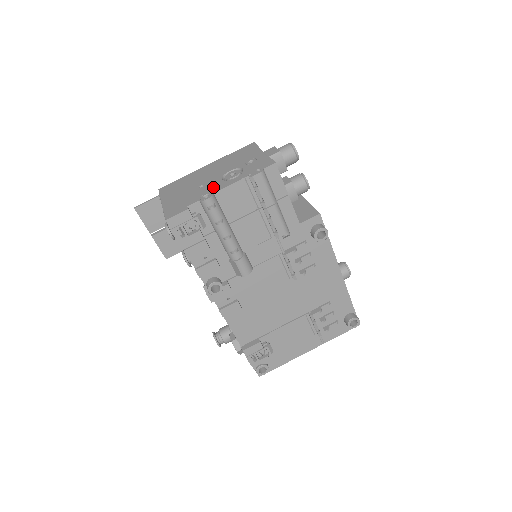
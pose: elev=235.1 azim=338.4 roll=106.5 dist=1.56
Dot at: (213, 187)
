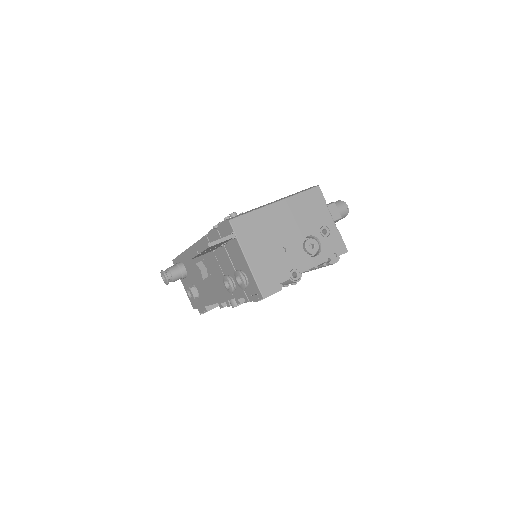
Dot at: (298, 261)
